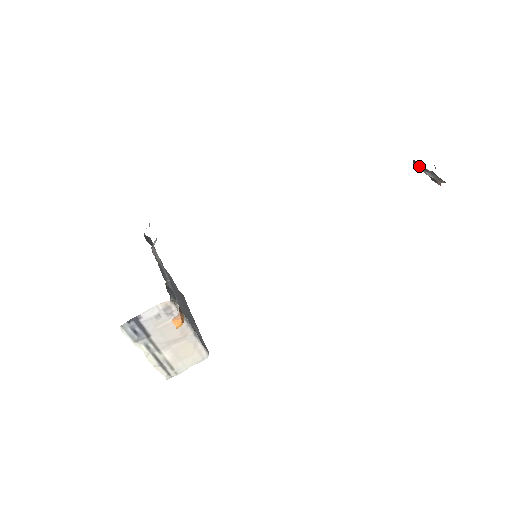
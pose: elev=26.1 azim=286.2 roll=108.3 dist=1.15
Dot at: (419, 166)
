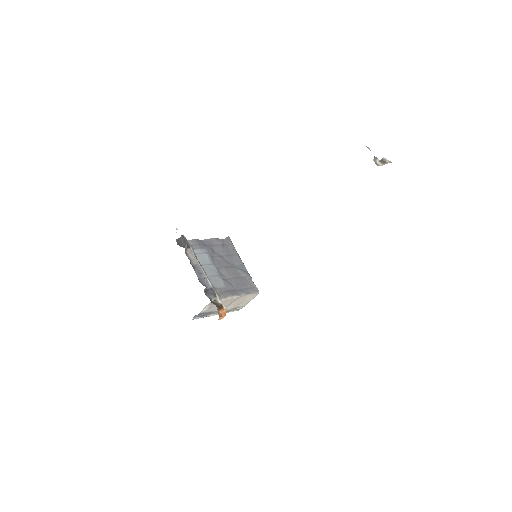
Dot at: occluded
